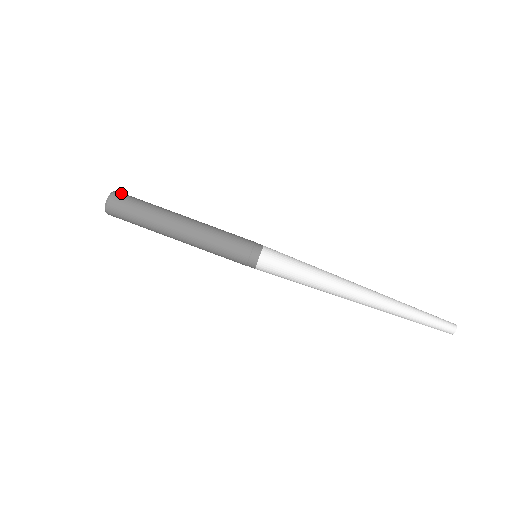
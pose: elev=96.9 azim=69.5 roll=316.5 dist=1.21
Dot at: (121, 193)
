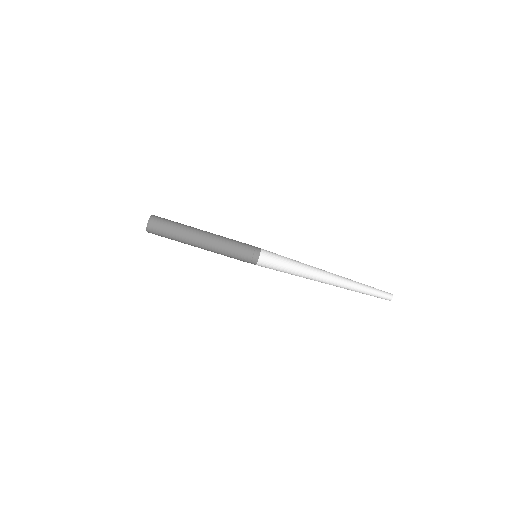
Dot at: occluded
